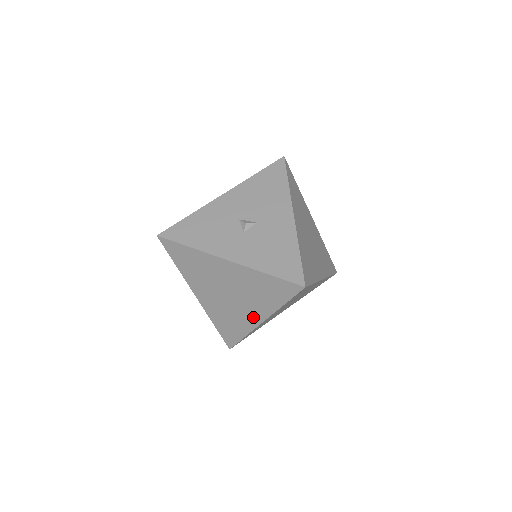
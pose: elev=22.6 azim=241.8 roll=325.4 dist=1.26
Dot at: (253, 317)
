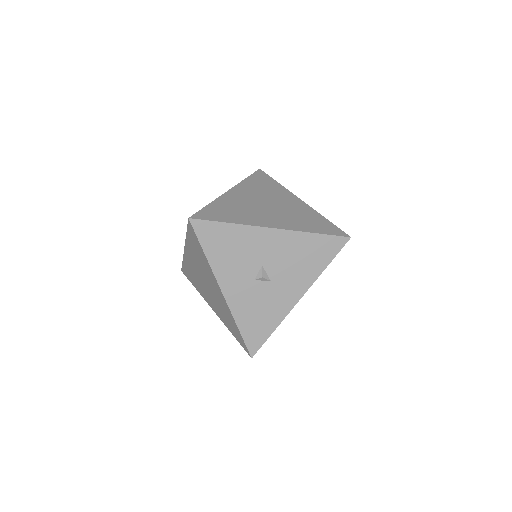
Dot at: (210, 302)
